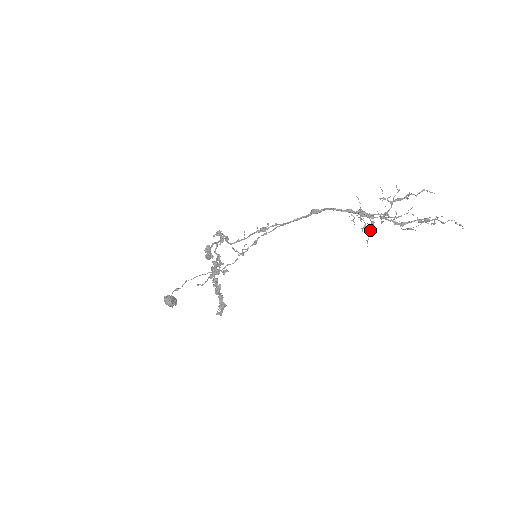
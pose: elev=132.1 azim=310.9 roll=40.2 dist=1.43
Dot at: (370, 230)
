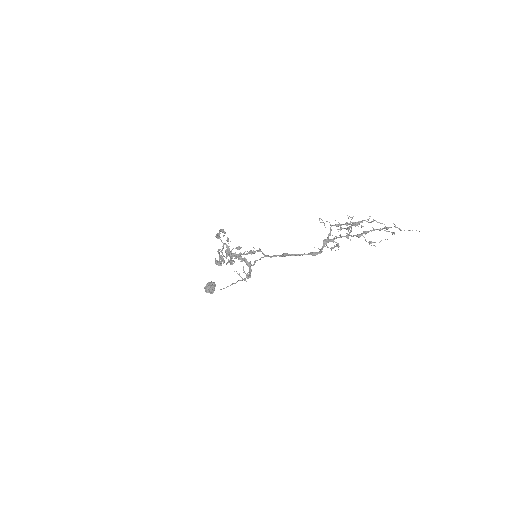
Dot at: occluded
